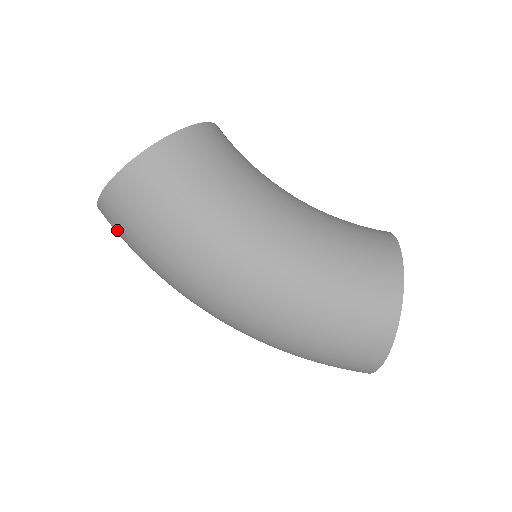
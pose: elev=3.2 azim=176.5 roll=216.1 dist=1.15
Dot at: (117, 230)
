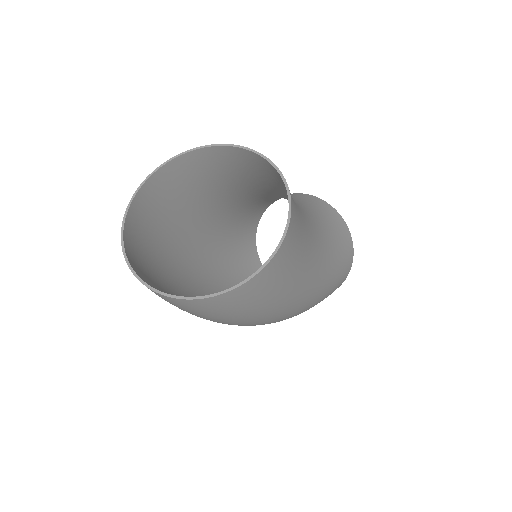
Dot at: (195, 311)
